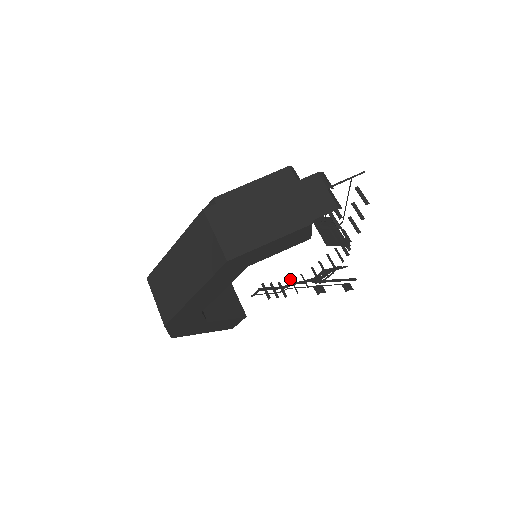
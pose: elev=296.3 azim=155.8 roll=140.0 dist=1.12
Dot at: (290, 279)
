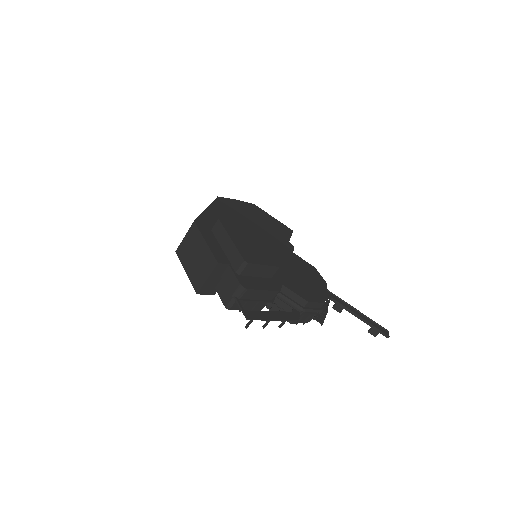
Dot at: occluded
